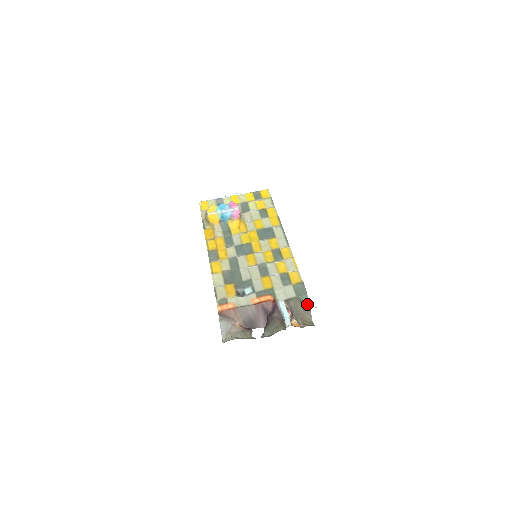
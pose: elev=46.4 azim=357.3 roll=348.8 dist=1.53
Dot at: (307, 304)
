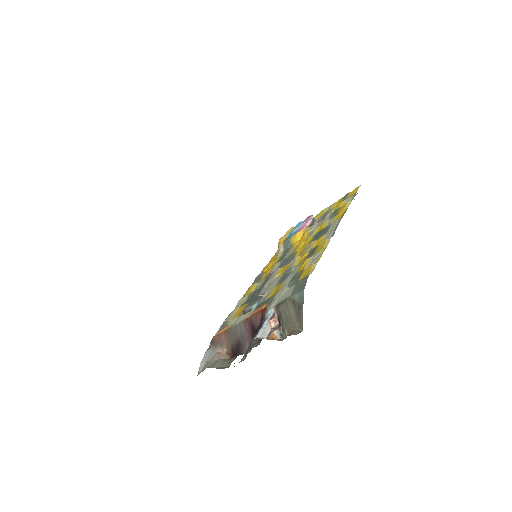
Dot at: (301, 304)
